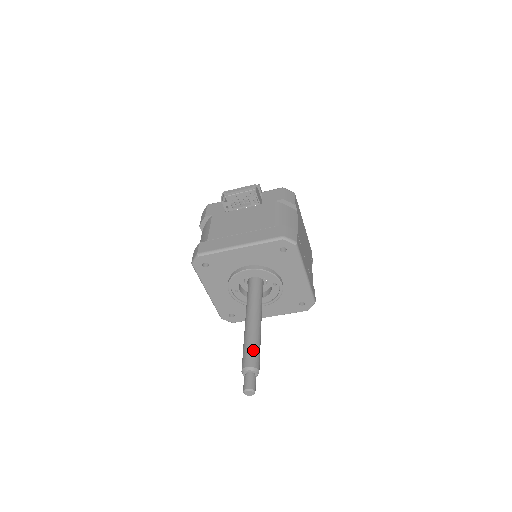
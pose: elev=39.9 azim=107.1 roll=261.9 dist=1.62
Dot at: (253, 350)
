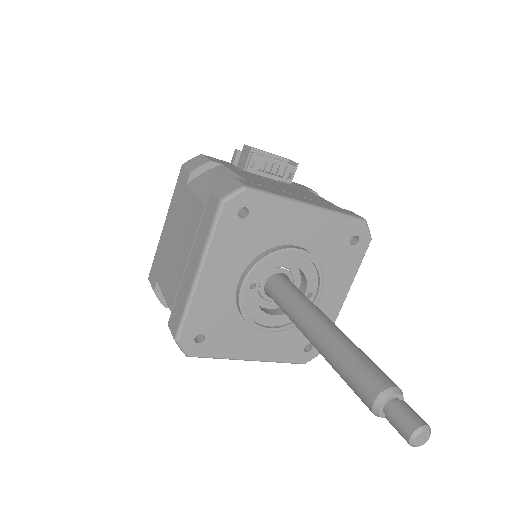
Dot at: occluded
